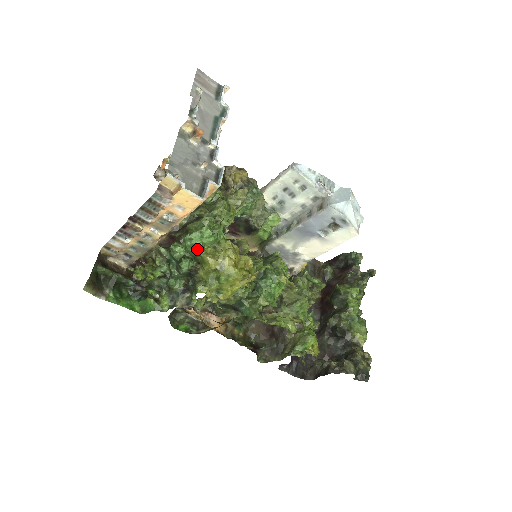
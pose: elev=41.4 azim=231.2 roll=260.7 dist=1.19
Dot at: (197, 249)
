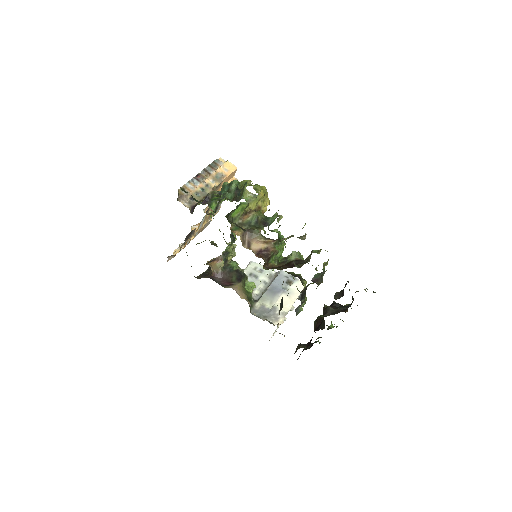
Dot at: (238, 182)
